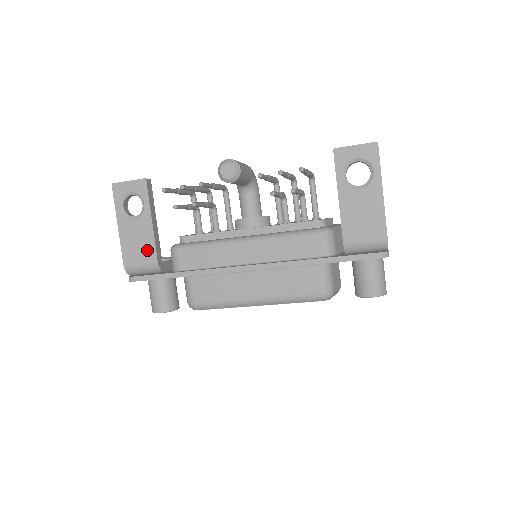
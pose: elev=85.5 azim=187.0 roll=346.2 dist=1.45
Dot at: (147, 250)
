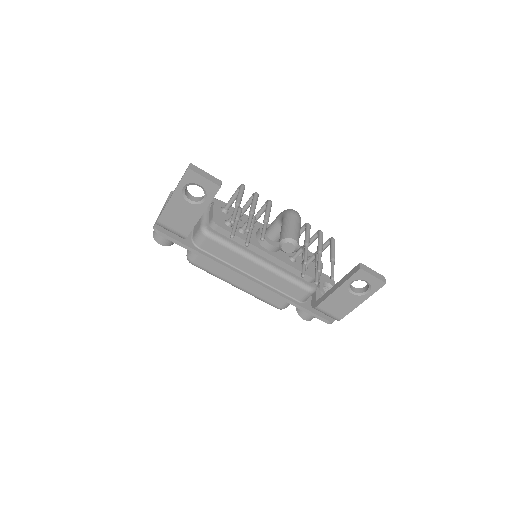
Dot at: (184, 226)
